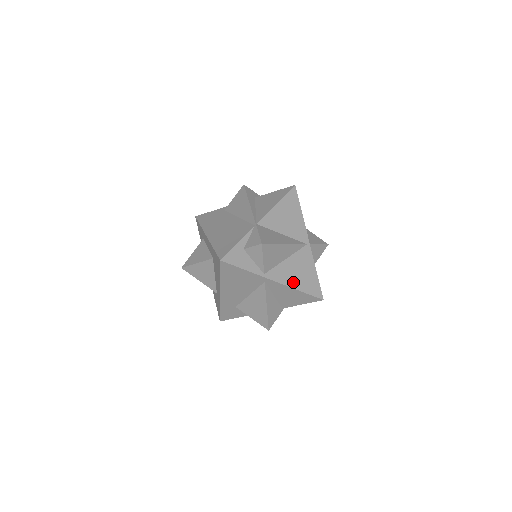
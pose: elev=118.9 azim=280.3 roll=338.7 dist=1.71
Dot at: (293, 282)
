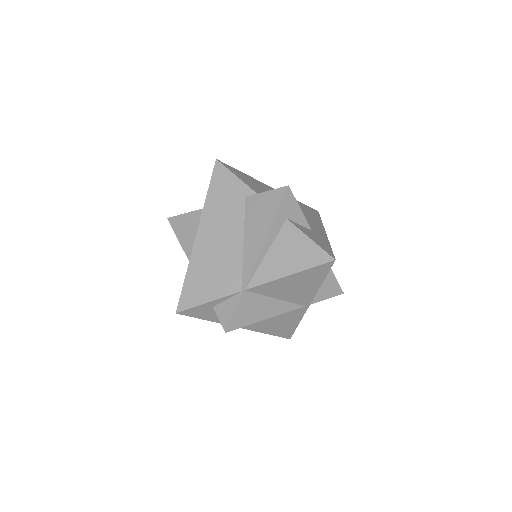
Dot at: (262, 328)
